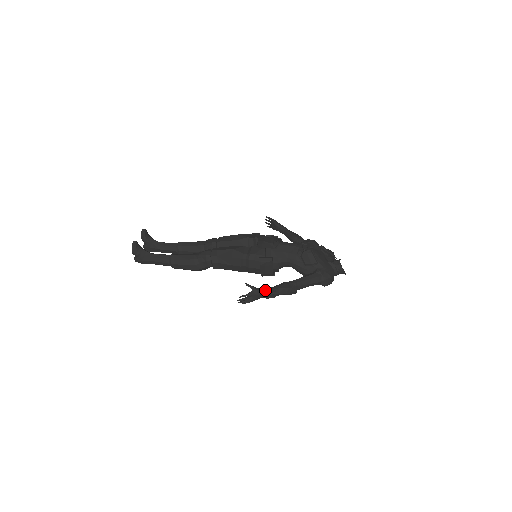
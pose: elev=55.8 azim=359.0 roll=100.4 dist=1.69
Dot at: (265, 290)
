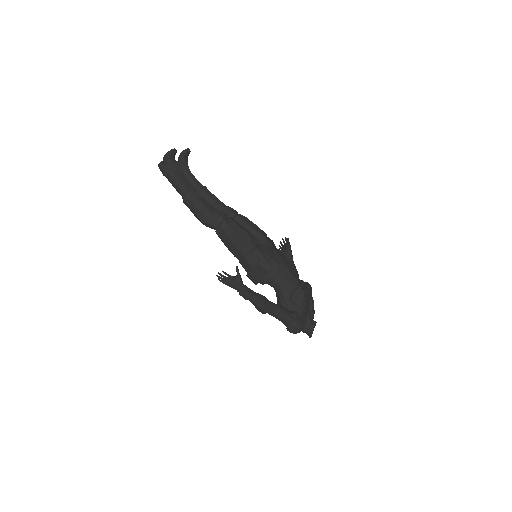
Dot at: (246, 286)
